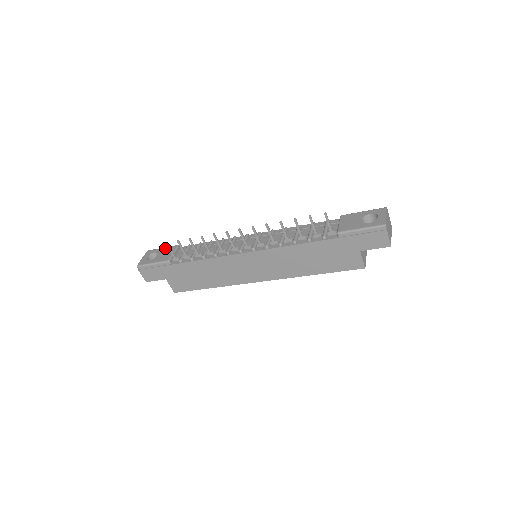
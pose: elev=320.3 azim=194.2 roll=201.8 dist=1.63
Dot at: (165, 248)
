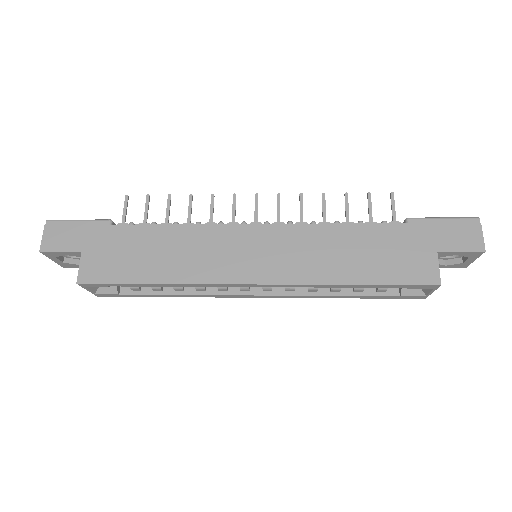
Dot at: occluded
